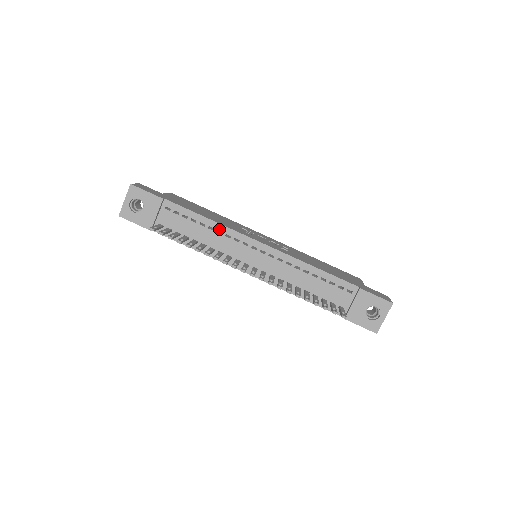
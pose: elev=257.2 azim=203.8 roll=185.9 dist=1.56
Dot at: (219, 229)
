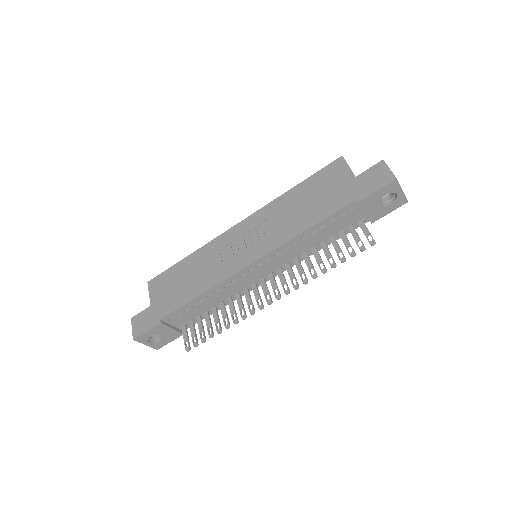
Dot at: (215, 290)
